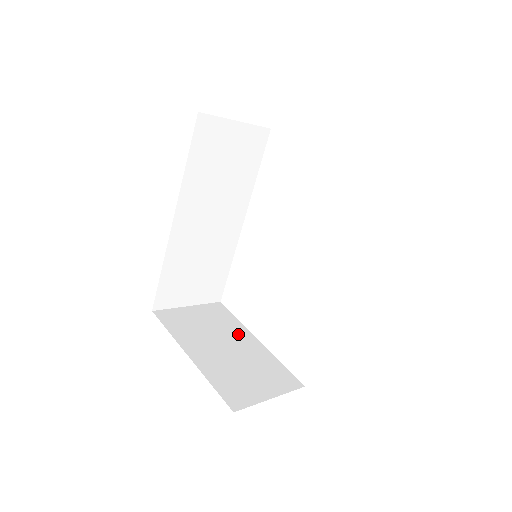
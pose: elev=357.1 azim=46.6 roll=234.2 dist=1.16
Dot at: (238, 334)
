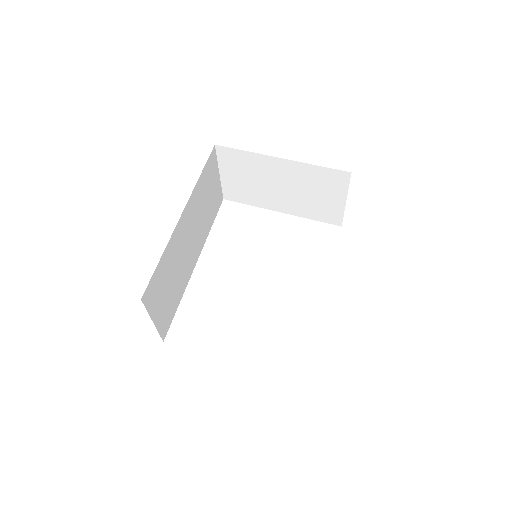
Dot at: occluded
